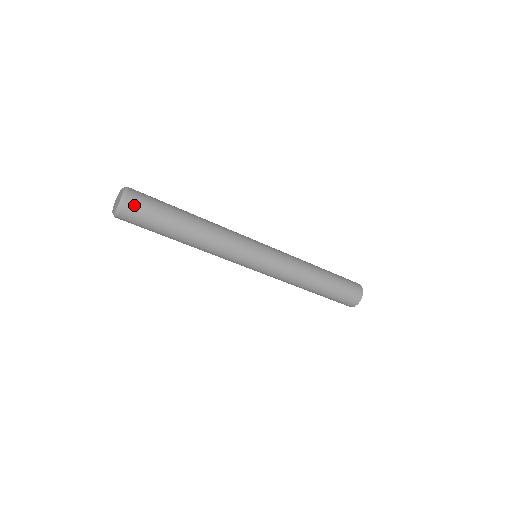
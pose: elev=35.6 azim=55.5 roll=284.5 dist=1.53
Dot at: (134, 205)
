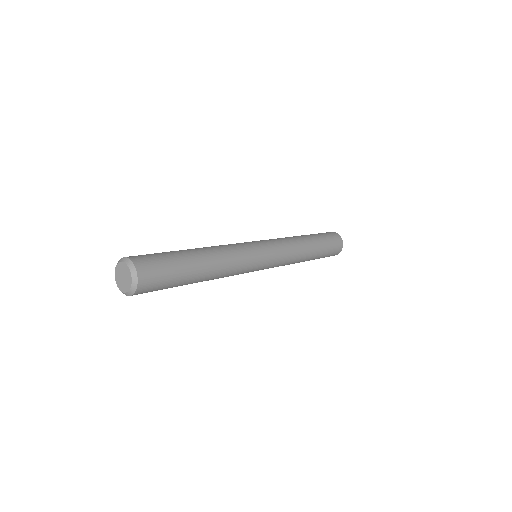
Dot at: (137, 294)
